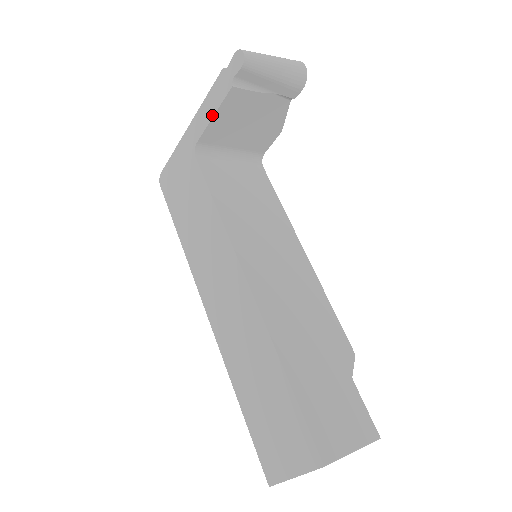
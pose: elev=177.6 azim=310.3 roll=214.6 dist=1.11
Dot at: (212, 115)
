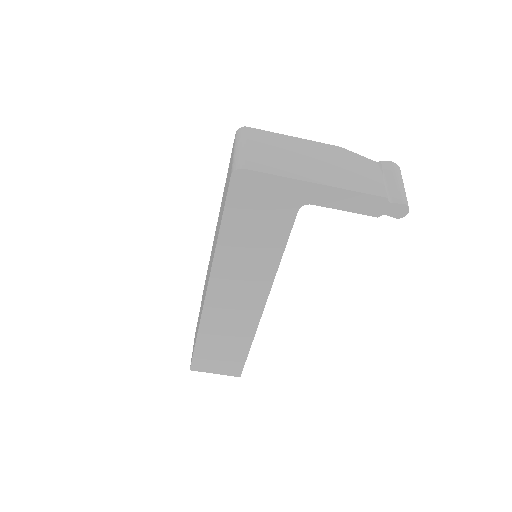
Dot at: (345, 209)
